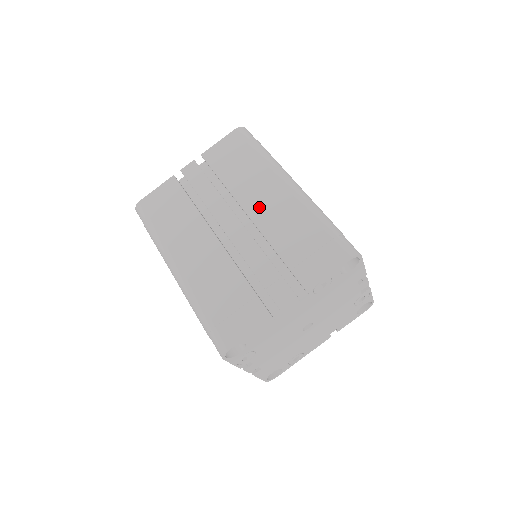
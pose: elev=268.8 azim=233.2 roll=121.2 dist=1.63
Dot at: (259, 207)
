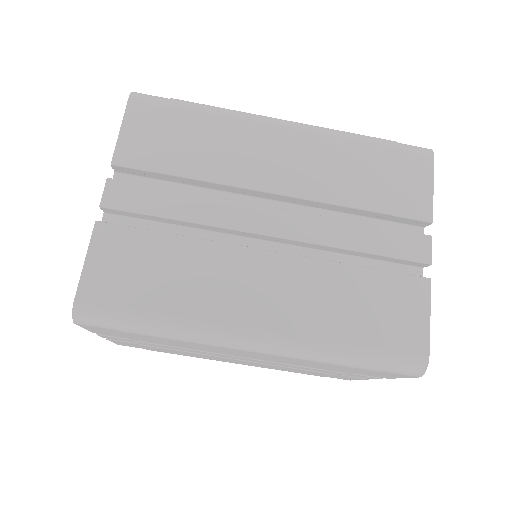
Dot at: (281, 174)
